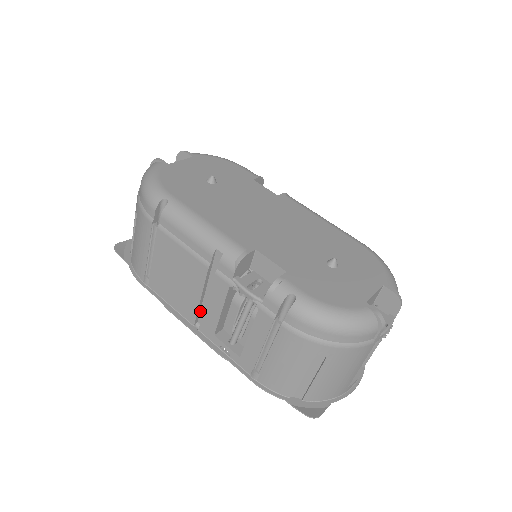
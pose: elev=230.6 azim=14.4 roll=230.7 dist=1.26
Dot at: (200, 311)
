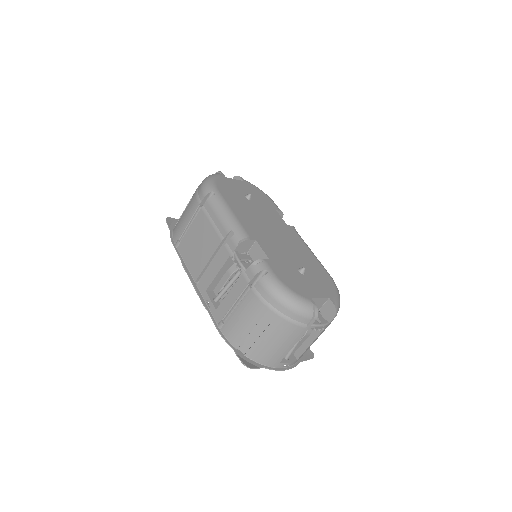
Dot at: (204, 273)
